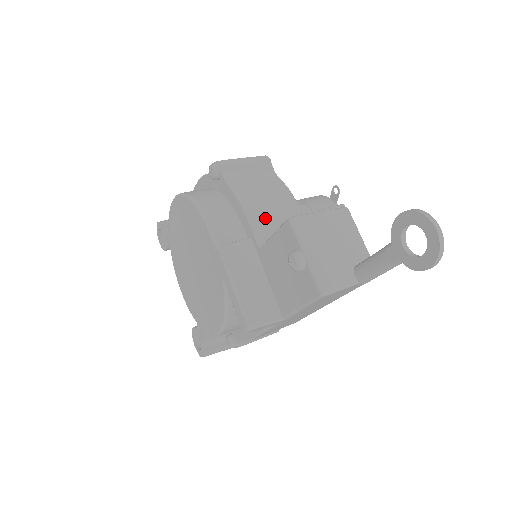
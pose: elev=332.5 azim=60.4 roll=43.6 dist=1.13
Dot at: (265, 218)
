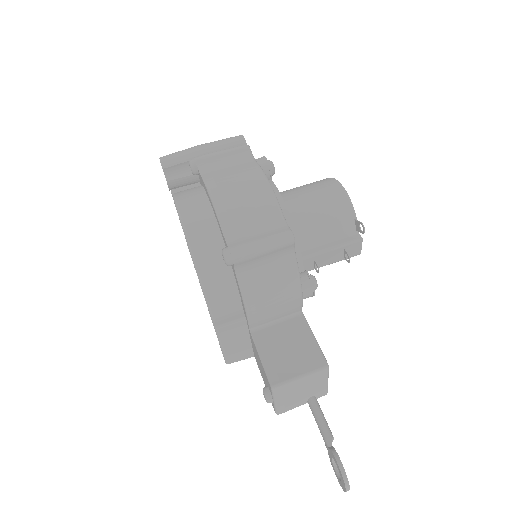
Dot at: (263, 313)
